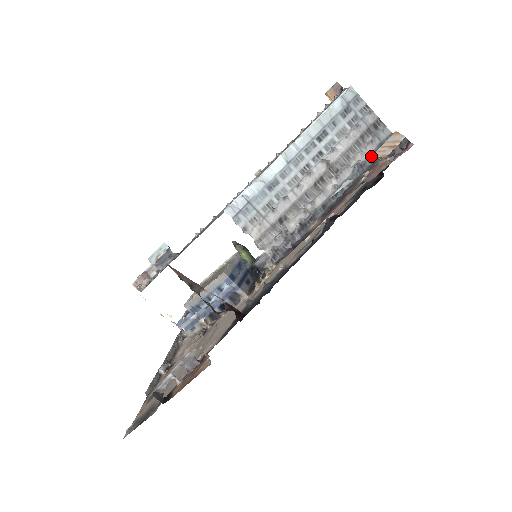
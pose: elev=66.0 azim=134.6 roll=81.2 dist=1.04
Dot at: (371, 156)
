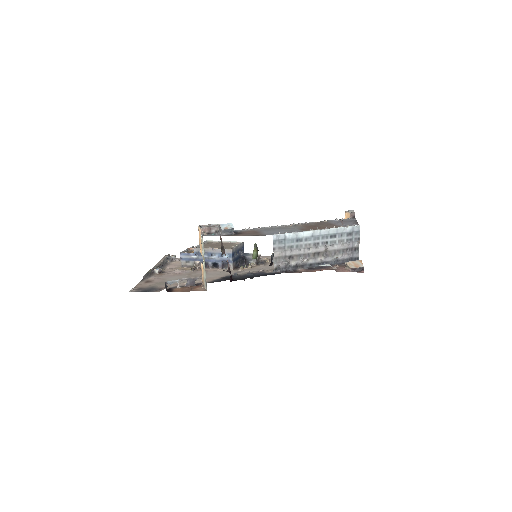
Dot at: (344, 260)
